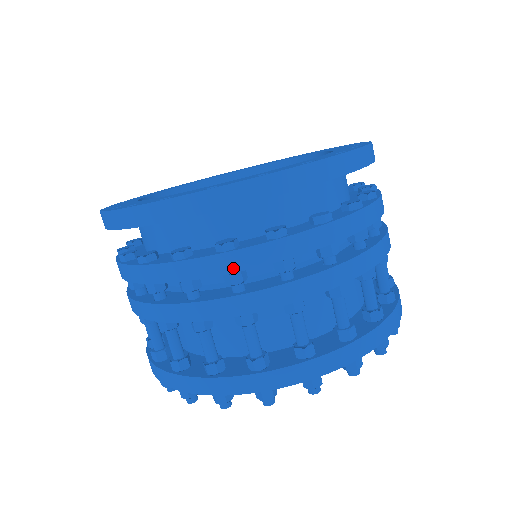
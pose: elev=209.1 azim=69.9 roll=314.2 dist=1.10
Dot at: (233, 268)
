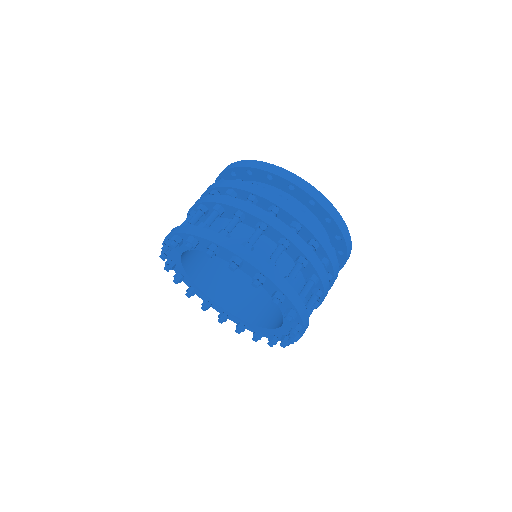
Dot at: (303, 222)
